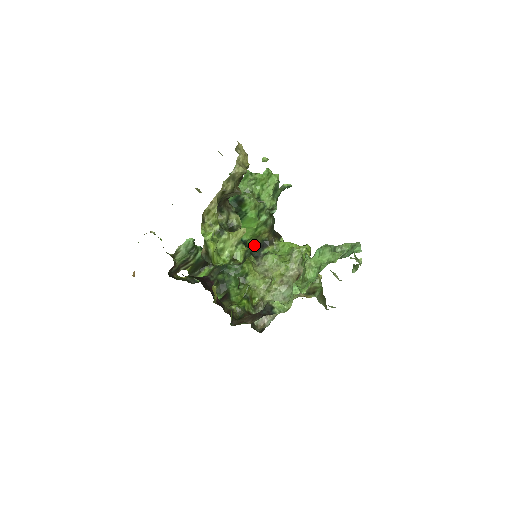
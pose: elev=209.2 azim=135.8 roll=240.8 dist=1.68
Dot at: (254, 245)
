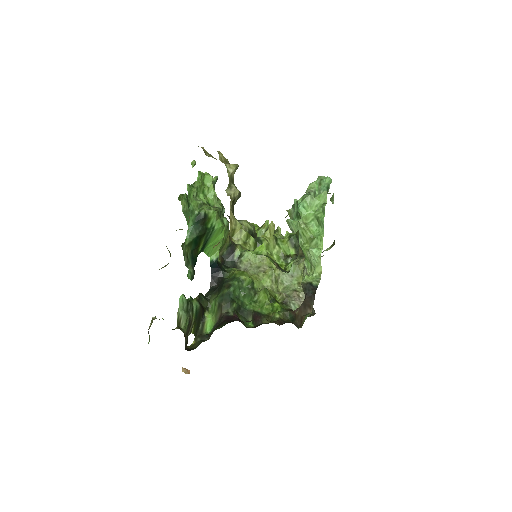
Dot at: (286, 231)
